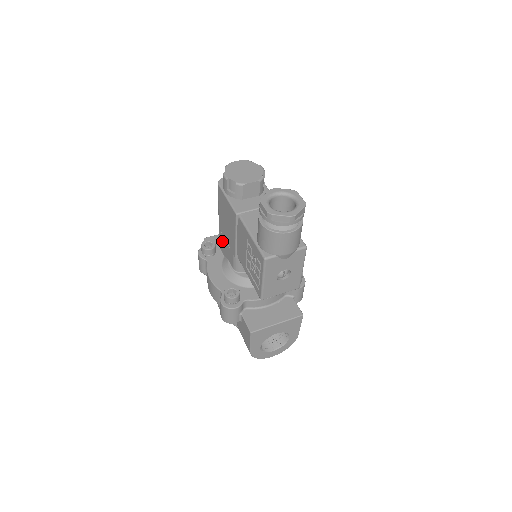
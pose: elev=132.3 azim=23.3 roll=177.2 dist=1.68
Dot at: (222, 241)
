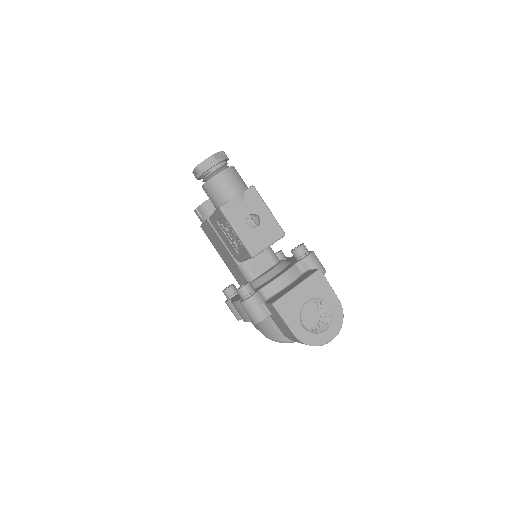
Dot at: (235, 276)
